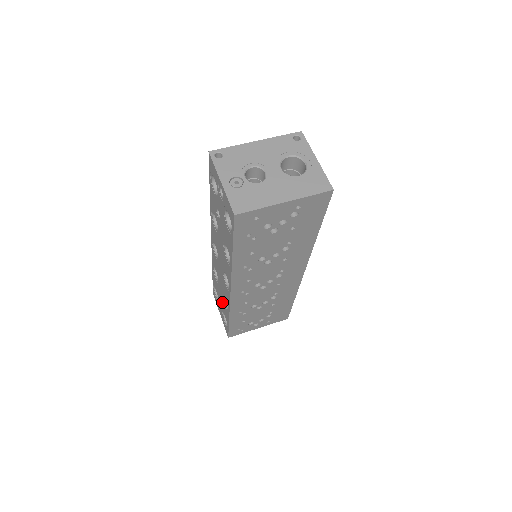
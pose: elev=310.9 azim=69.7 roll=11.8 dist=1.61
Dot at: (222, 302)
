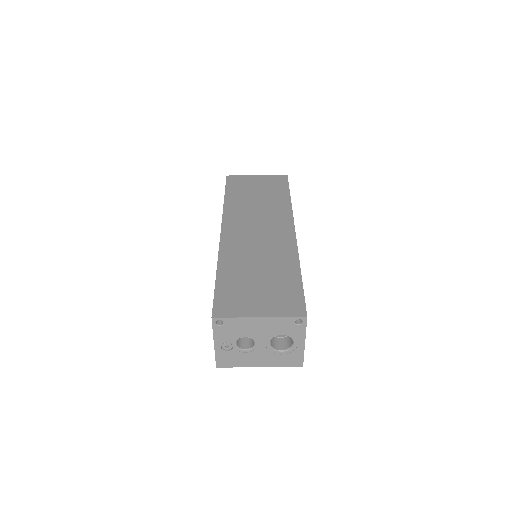
Dot at: occluded
